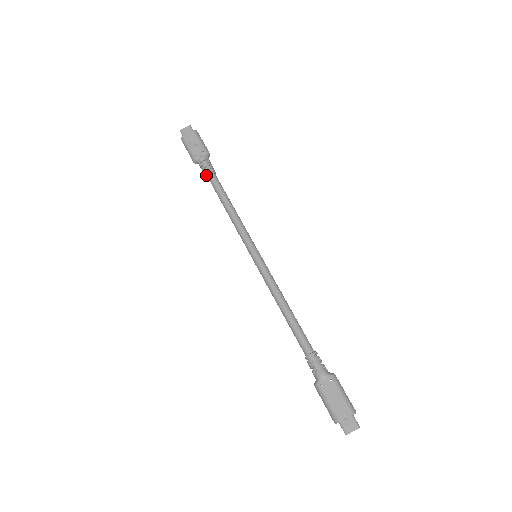
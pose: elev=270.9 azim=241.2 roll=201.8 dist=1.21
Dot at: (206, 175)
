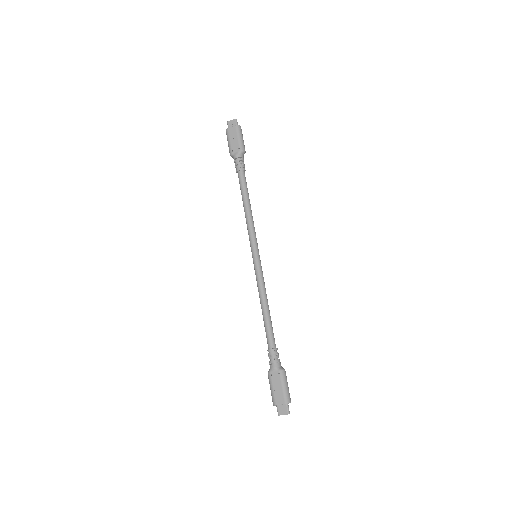
Dot at: (236, 172)
